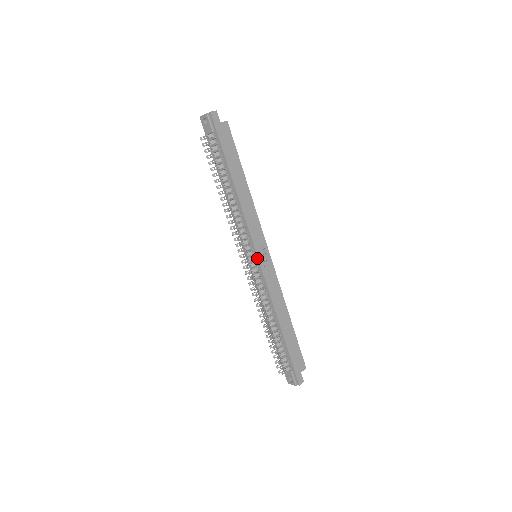
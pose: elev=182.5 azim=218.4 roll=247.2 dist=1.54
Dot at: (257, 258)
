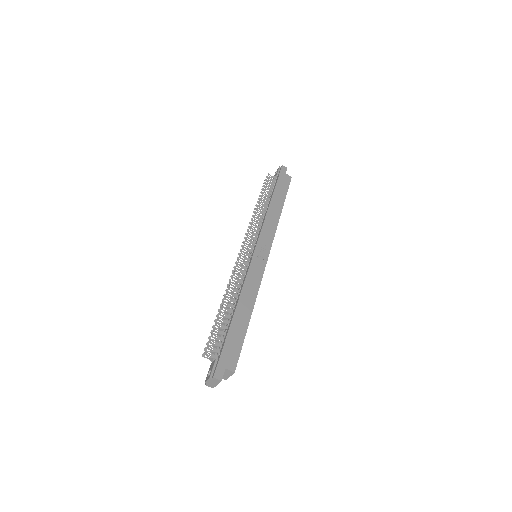
Dot at: (254, 249)
